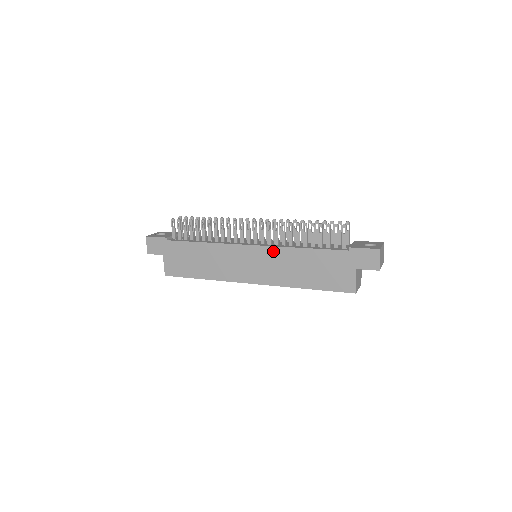
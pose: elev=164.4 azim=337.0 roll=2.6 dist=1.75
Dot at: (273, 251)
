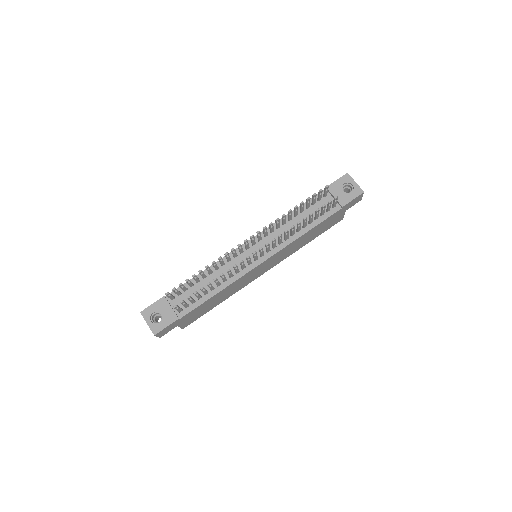
Dot at: (283, 250)
